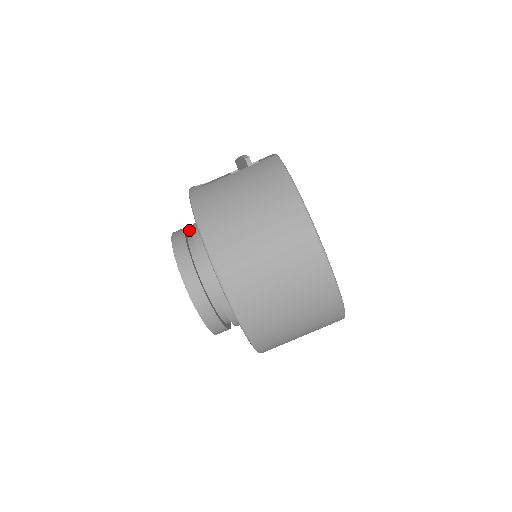
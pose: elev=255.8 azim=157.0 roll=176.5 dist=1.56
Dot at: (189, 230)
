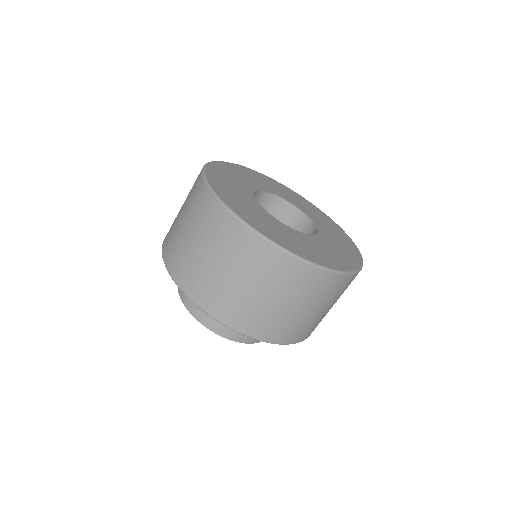
Dot at: occluded
